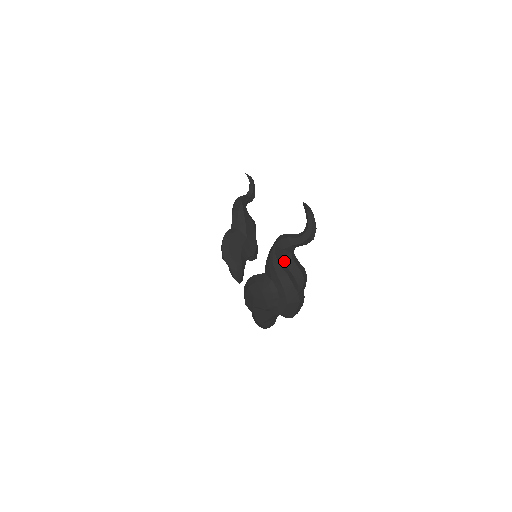
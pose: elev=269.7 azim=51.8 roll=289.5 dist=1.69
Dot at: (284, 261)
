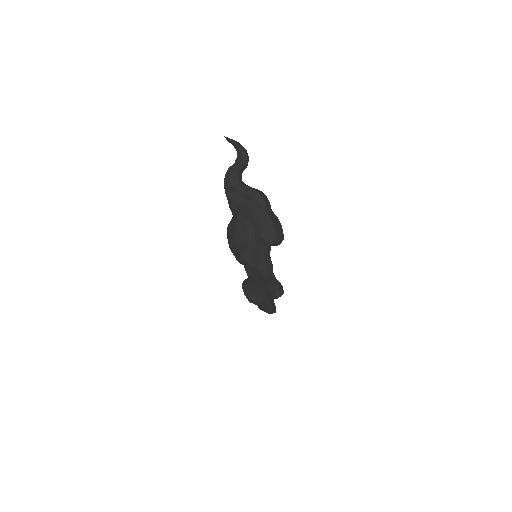
Dot at: (237, 189)
